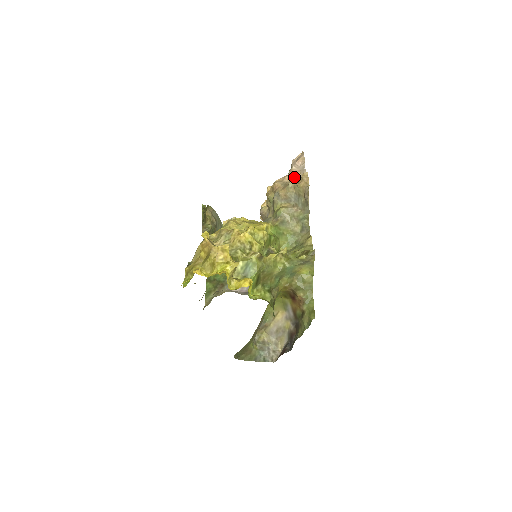
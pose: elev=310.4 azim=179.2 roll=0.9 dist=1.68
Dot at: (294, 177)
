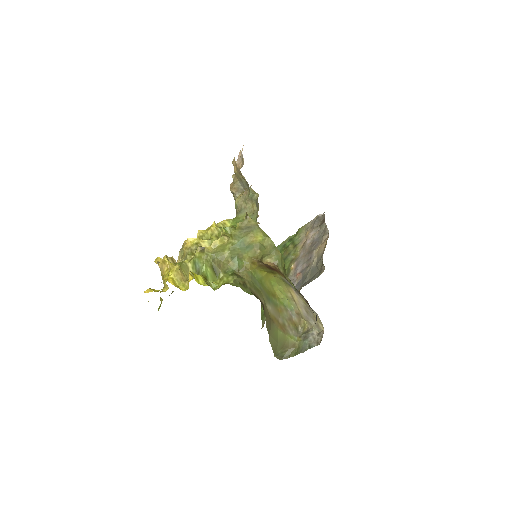
Dot at: occluded
